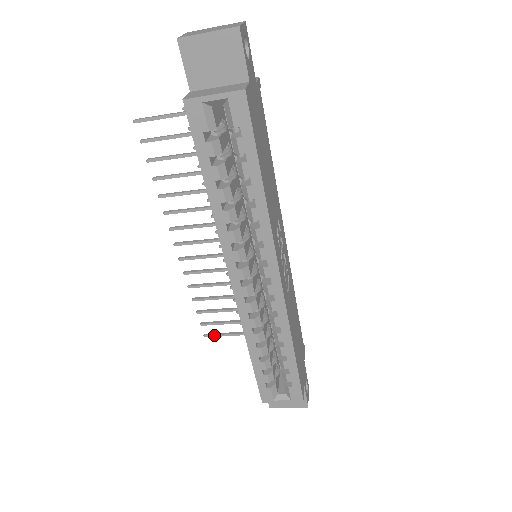
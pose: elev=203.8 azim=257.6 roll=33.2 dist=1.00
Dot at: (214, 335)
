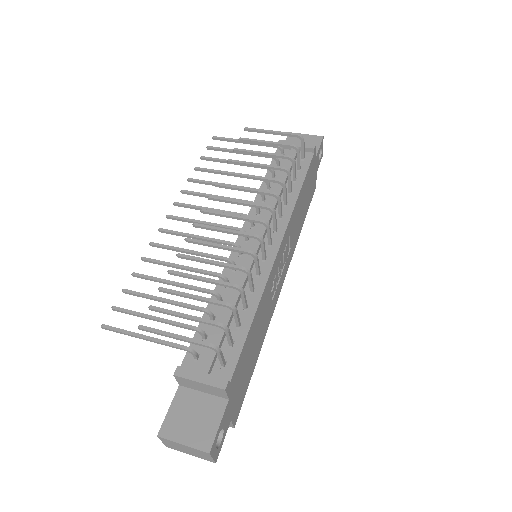
Dot at: occluded
